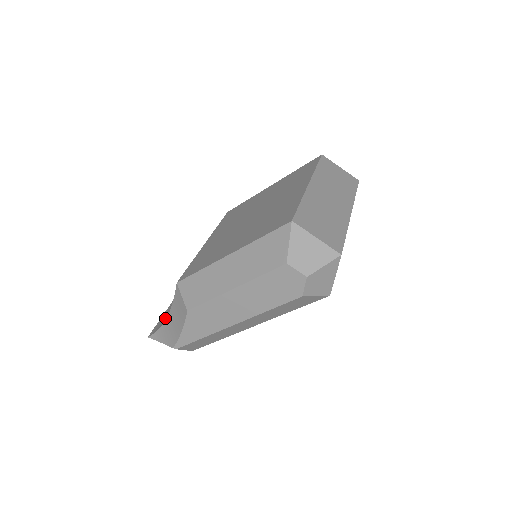
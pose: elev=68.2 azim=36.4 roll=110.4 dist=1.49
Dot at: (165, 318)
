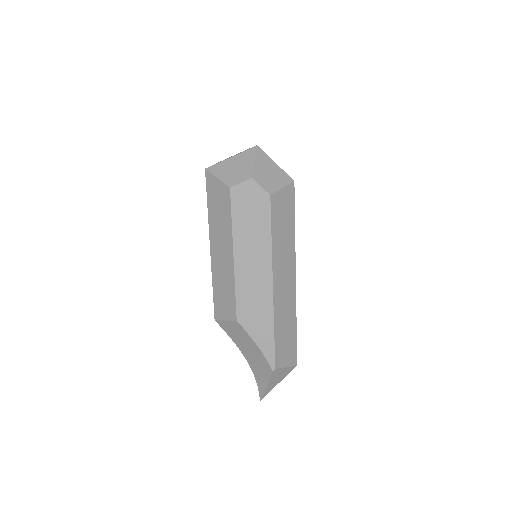
Dot at: occluded
